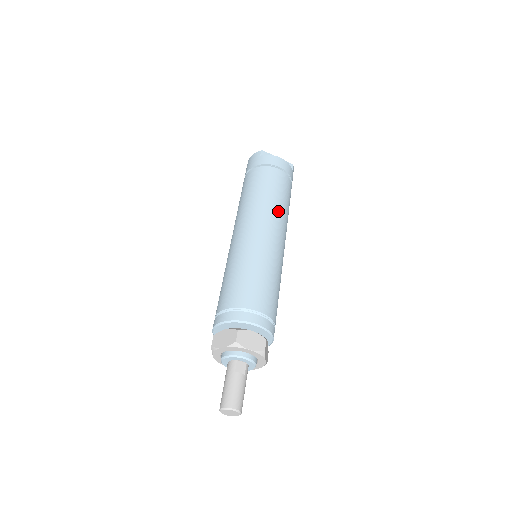
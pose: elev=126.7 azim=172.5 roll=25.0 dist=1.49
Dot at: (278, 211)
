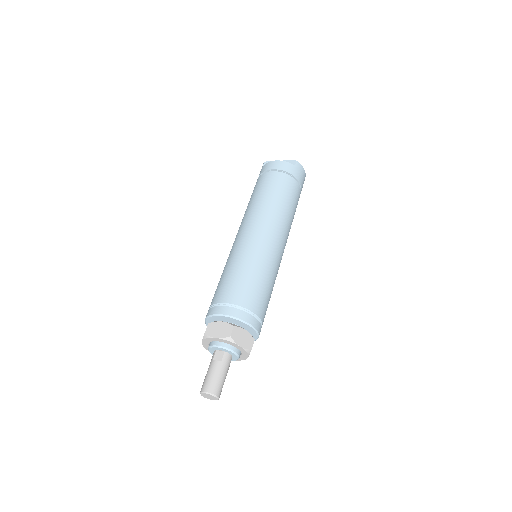
Dot at: (265, 209)
